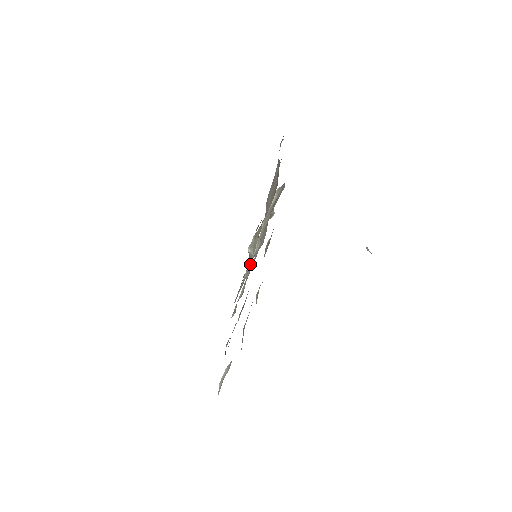
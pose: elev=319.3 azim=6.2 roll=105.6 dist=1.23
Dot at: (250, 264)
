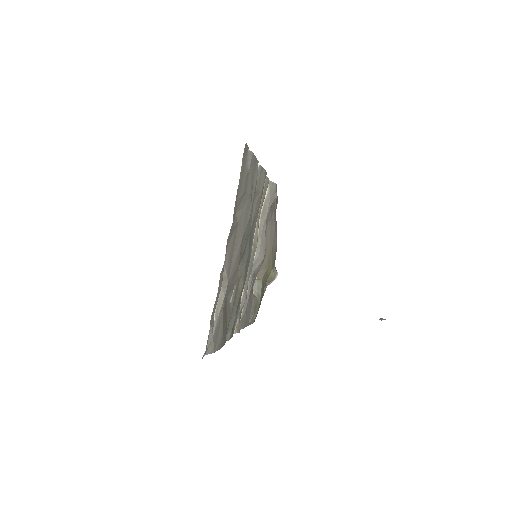
Dot at: (252, 274)
